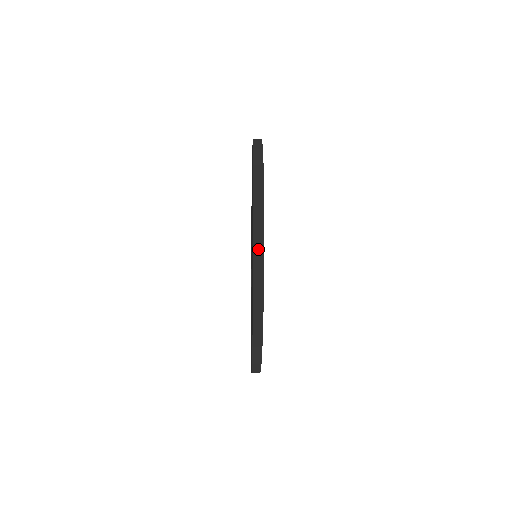
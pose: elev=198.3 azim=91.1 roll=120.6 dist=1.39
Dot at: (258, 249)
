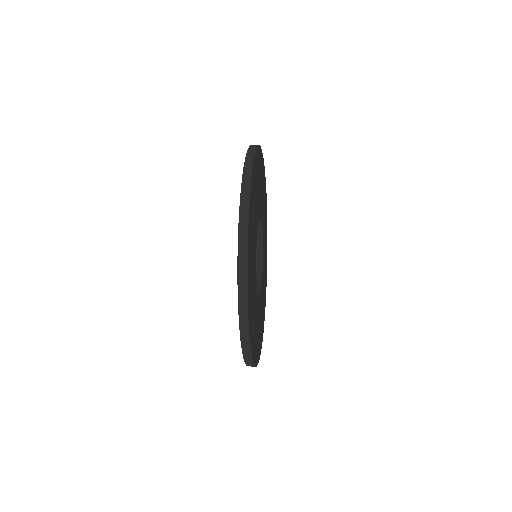
Dot at: (245, 342)
